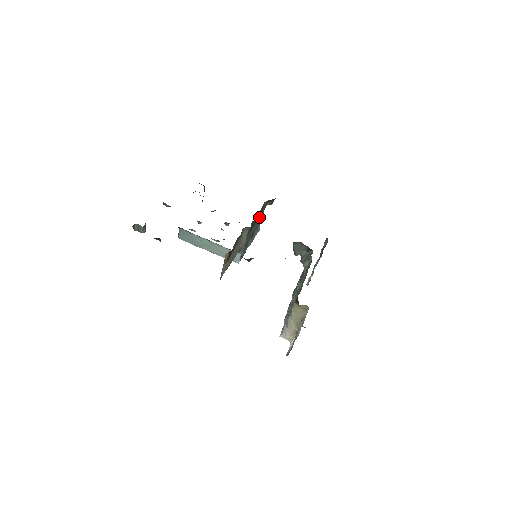
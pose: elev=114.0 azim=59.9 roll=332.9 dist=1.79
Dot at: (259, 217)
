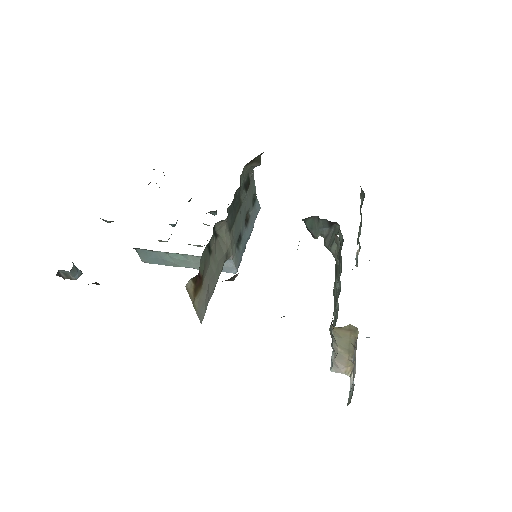
Dot at: (246, 191)
